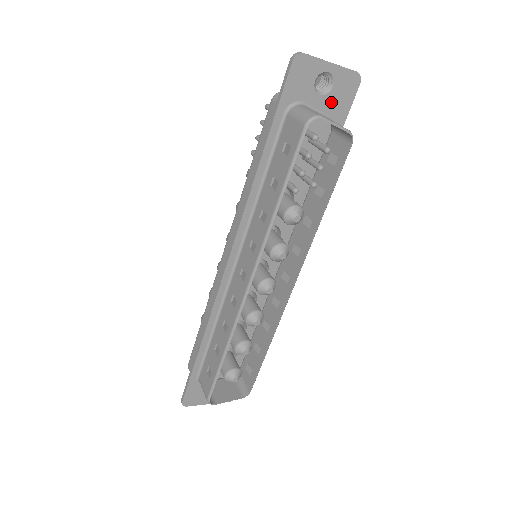
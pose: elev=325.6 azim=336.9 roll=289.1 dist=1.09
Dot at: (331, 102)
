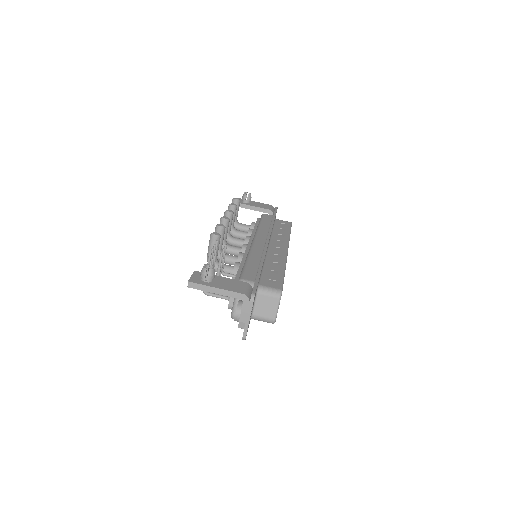
Dot at: occluded
